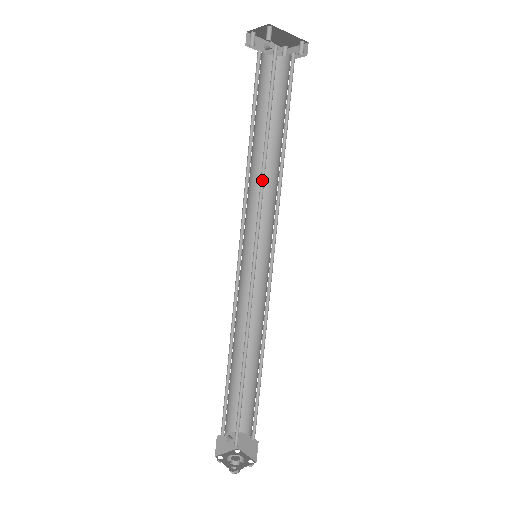
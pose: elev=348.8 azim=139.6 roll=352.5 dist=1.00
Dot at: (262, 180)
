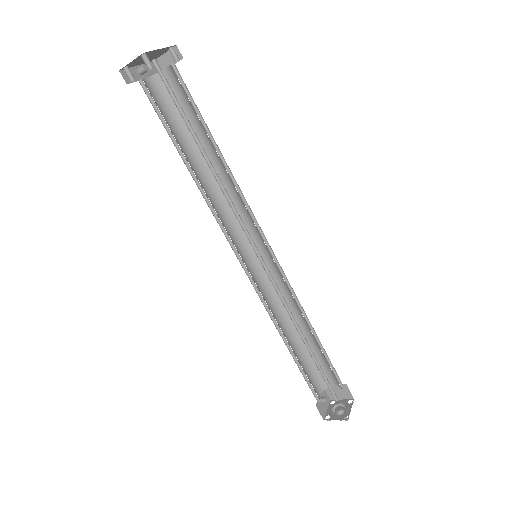
Dot at: (224, 194)
